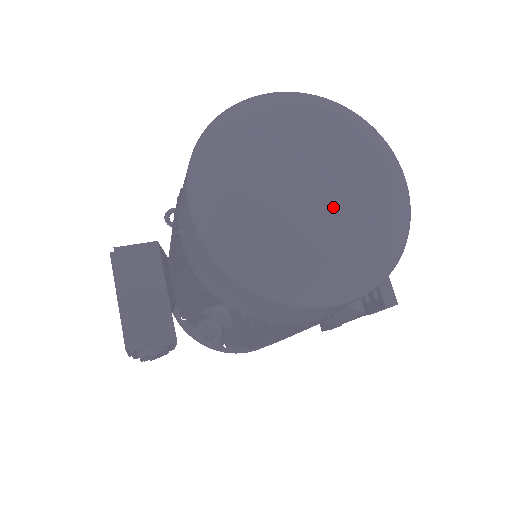
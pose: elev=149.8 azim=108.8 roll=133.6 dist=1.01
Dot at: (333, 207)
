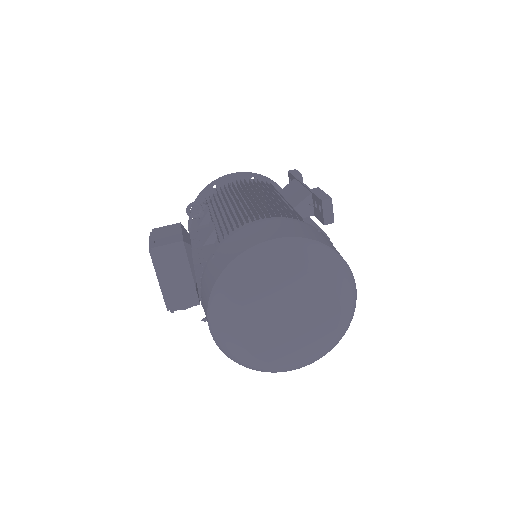
Dot at: (298, 335)
